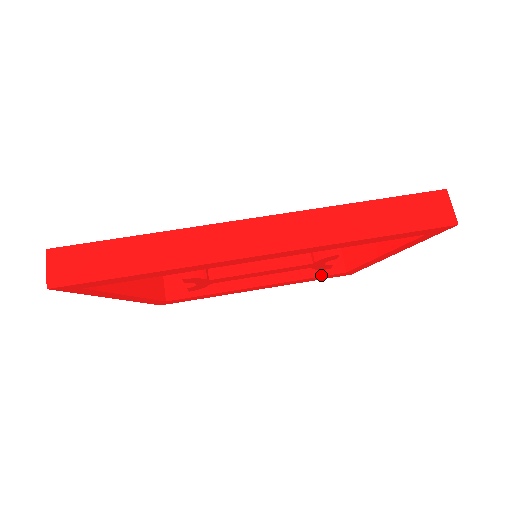
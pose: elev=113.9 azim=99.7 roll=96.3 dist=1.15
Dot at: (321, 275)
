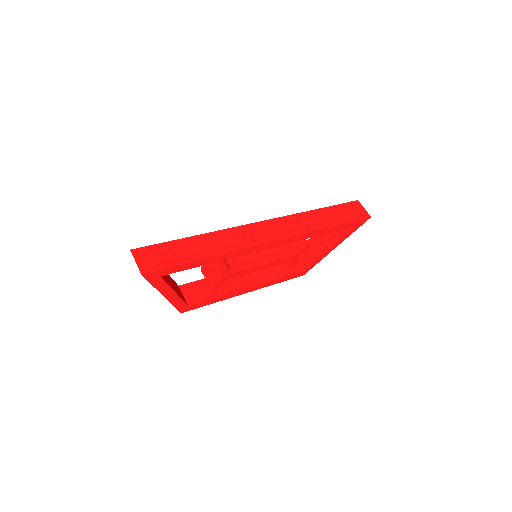
Dot at: (288, 275)
